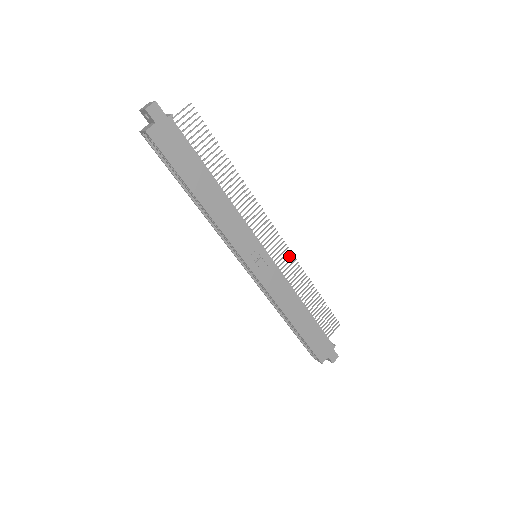
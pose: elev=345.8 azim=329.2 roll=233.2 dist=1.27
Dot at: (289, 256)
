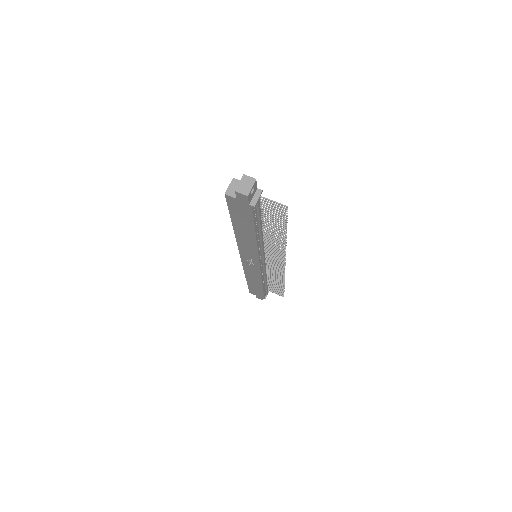
Dot at: (281, 271)
